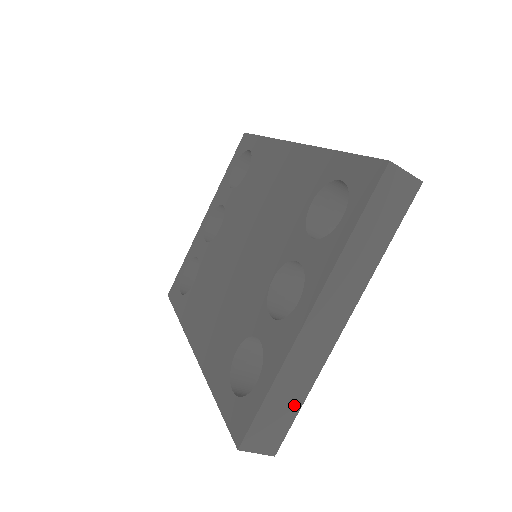
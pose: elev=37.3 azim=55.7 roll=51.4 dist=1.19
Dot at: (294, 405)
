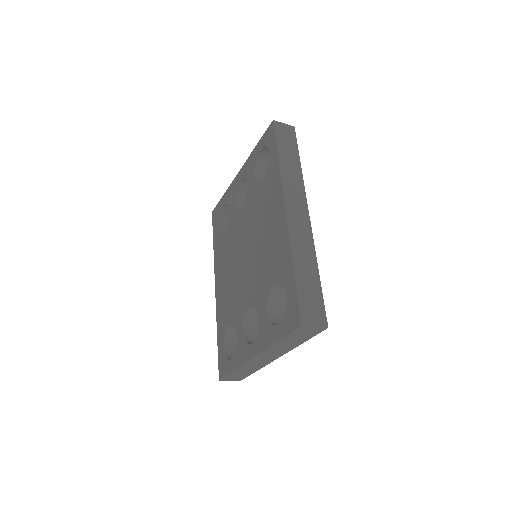
Dot at: (249, 373)
